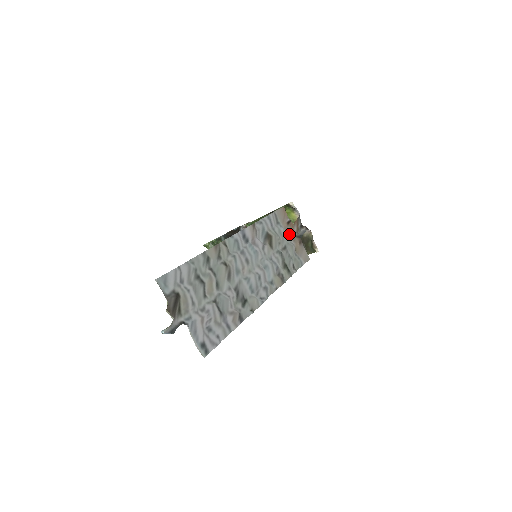
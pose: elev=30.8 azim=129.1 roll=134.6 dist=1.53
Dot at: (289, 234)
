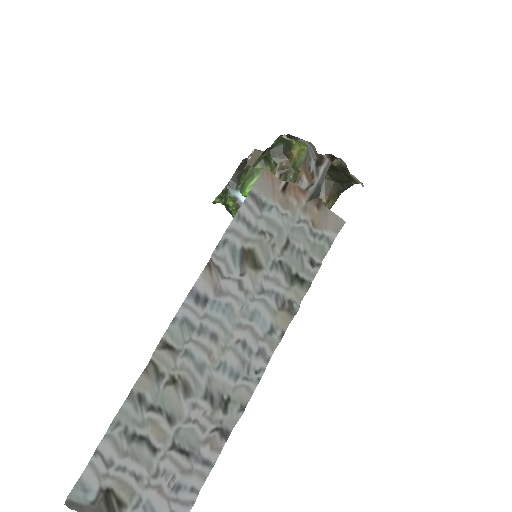
Dot at: (292, 206)
